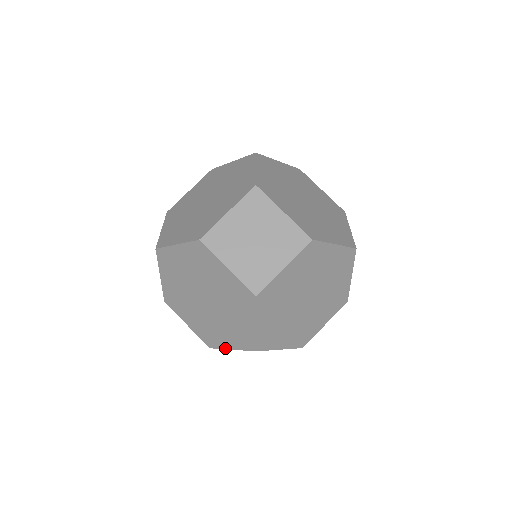
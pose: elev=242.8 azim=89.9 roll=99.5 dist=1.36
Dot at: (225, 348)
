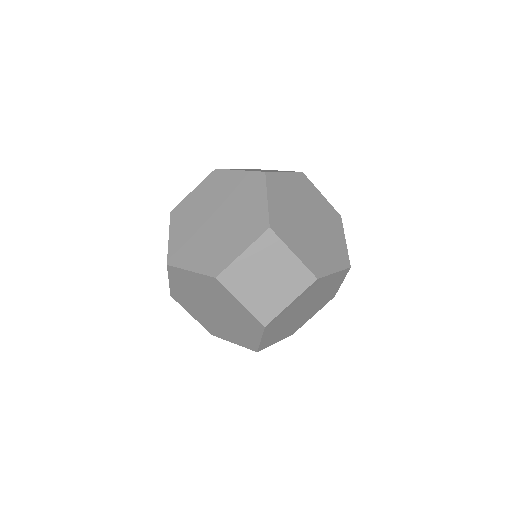
Dot at: occluded
